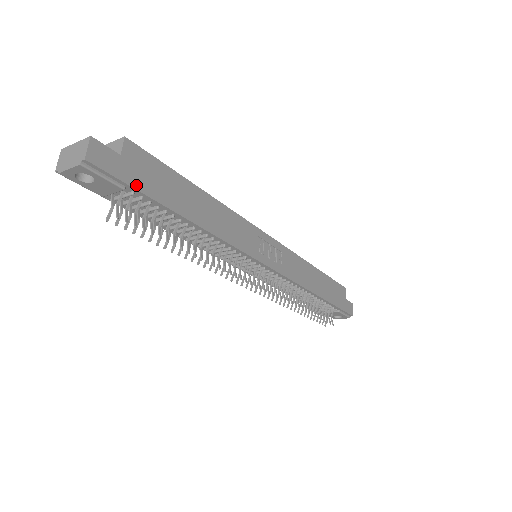
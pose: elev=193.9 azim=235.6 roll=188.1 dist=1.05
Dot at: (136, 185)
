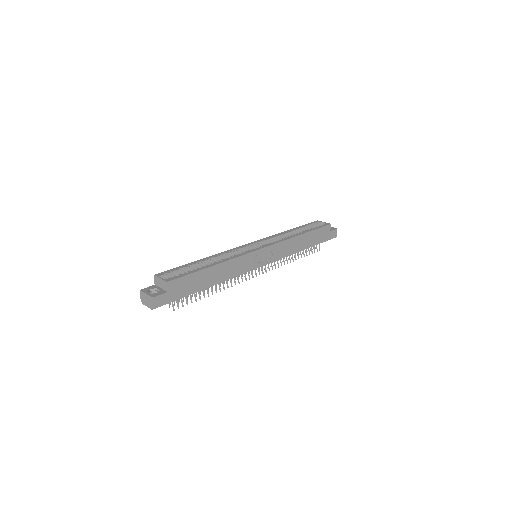
Dot at: (179, 297)
